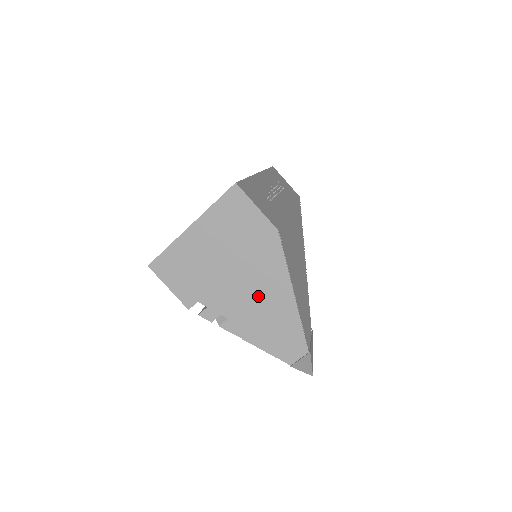
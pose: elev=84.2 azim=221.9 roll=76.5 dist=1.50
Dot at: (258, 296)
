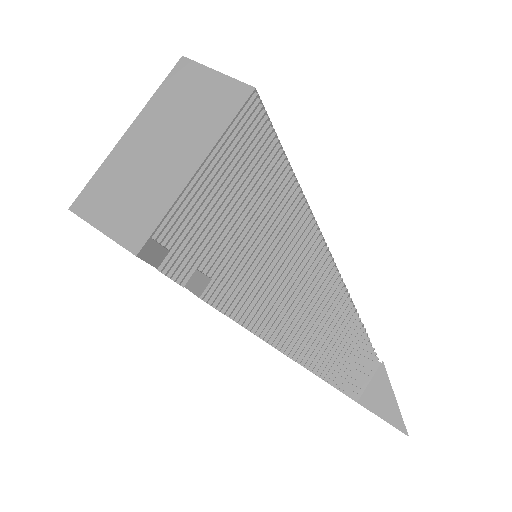
Dot at: (254, 225)
